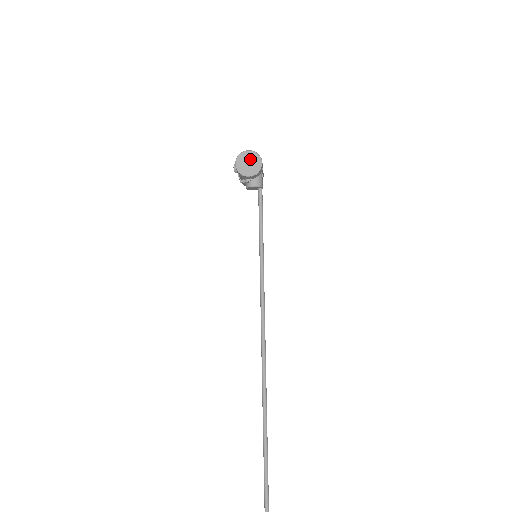
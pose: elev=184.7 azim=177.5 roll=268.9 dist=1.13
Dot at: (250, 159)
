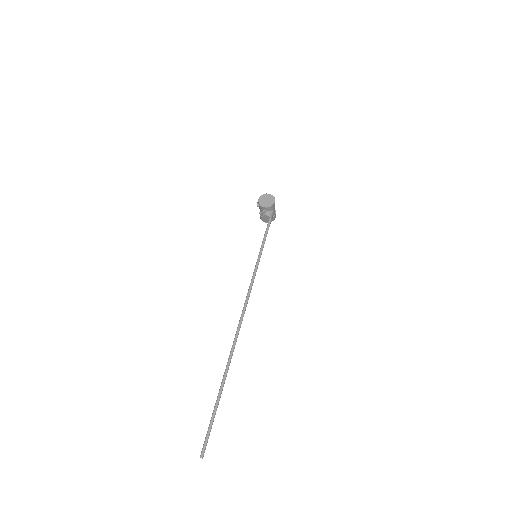
Dot at: (268, 198)
